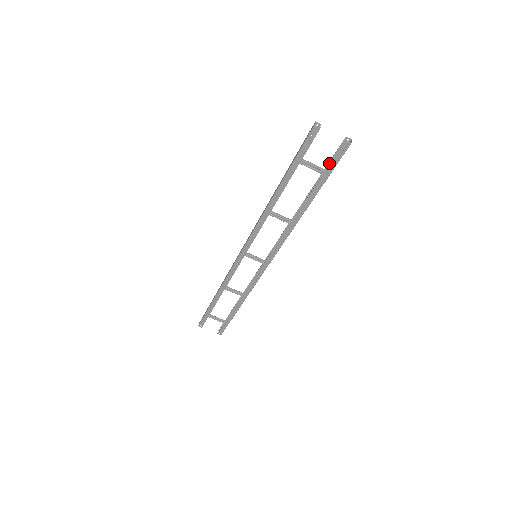
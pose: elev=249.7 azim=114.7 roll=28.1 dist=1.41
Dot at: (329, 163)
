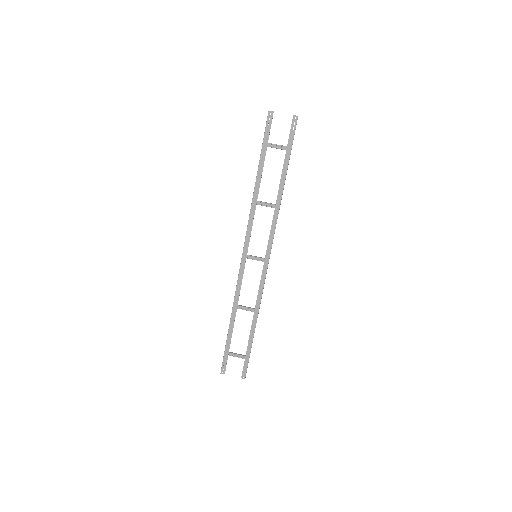
Dot at: (288, 142)
